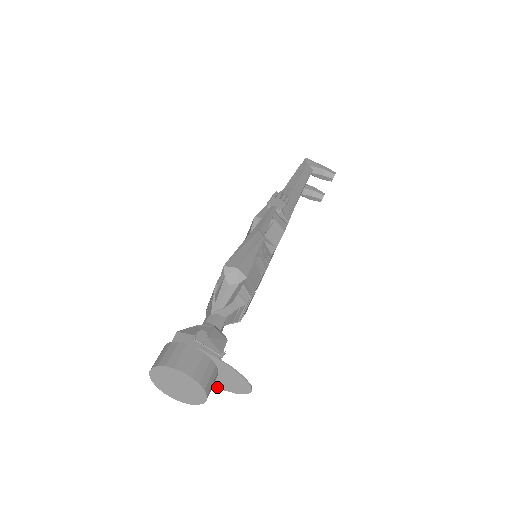
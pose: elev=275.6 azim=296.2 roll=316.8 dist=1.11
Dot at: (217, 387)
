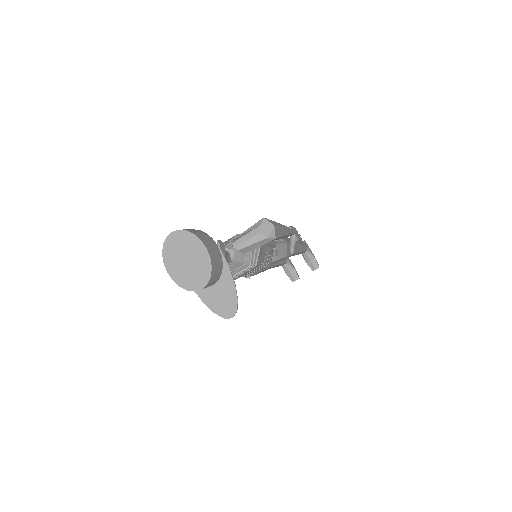
Dot at: (201, 298)
